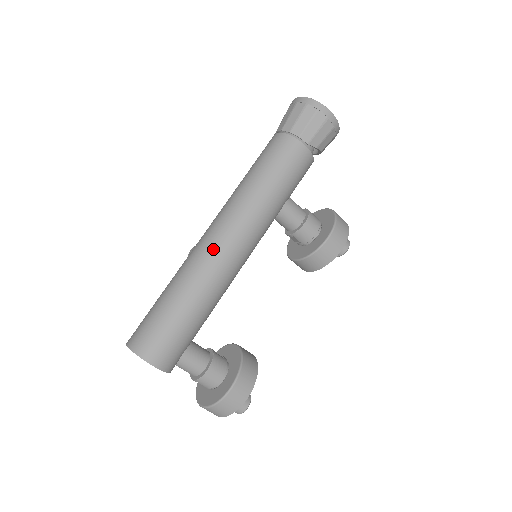
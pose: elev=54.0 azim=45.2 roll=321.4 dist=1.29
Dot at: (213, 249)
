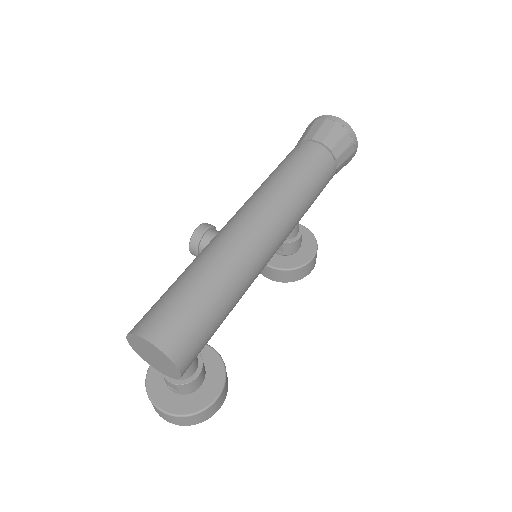
Dot at: (260, 246)
